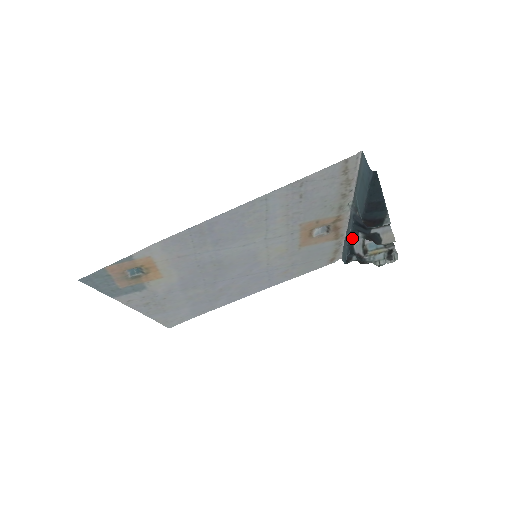
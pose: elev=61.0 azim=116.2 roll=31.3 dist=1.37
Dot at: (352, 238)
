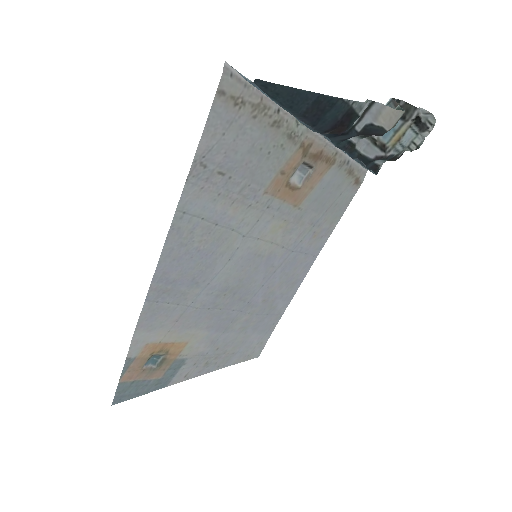
Dot at: (348, 150)
